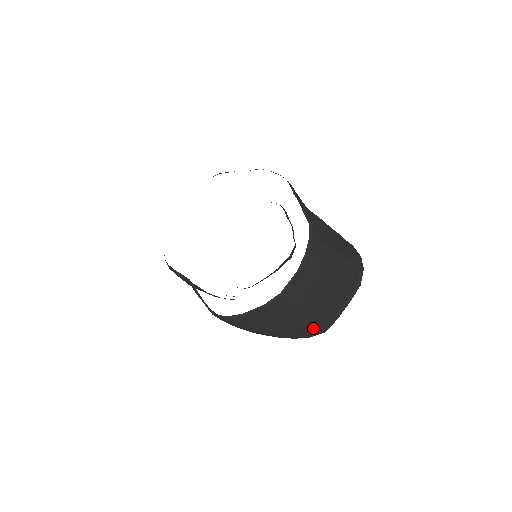
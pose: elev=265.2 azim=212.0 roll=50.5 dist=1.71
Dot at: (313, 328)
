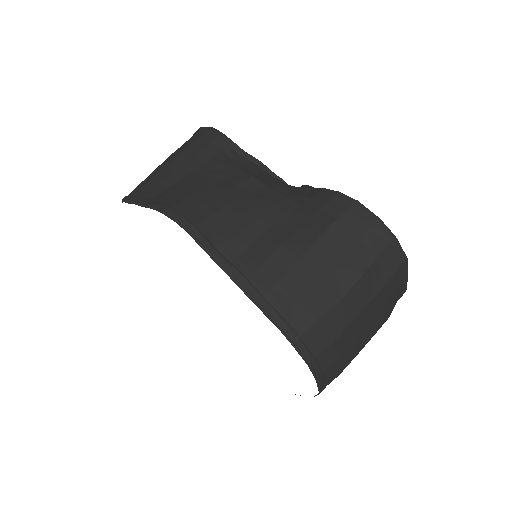
Dot at: occluded
